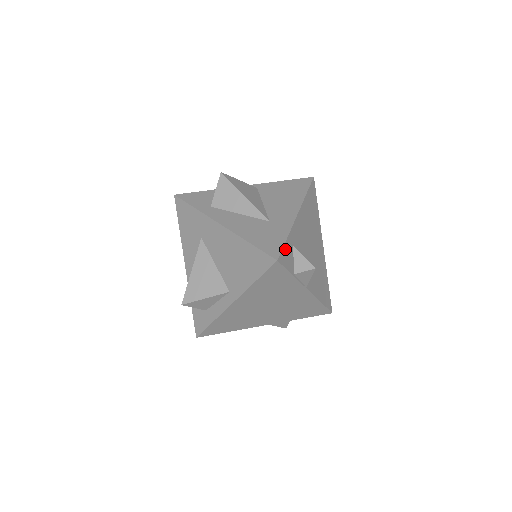
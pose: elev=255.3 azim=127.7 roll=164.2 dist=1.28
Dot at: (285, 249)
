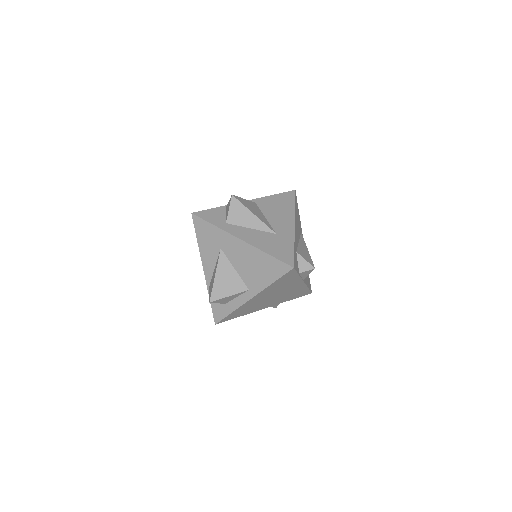
Dot at: (295, 257)
